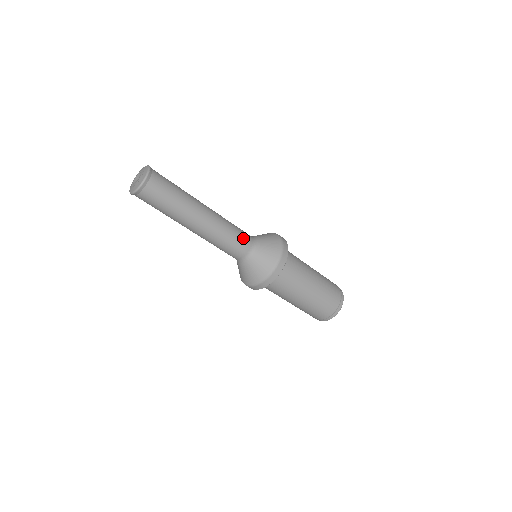
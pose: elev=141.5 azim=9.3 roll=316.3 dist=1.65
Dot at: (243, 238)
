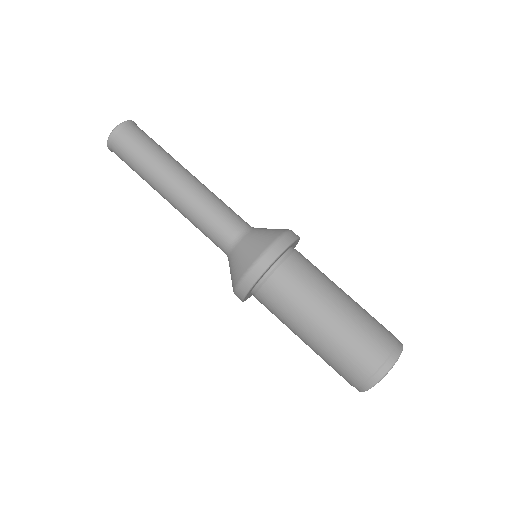
Dot at: (219, 231)
